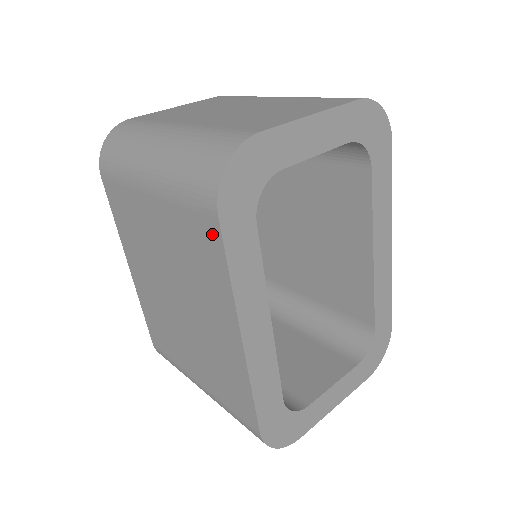
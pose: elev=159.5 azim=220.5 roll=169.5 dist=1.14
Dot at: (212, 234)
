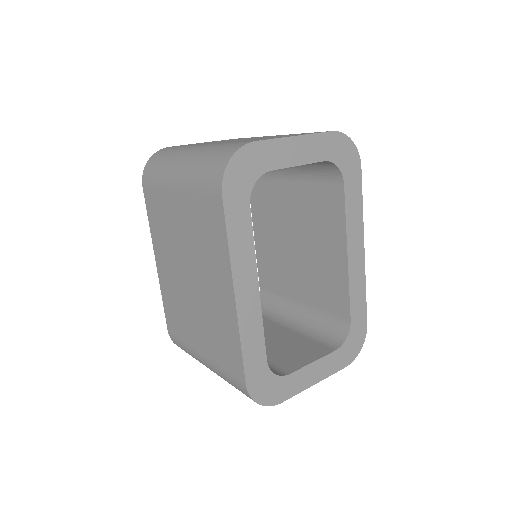
Dot at: (217, 210)
